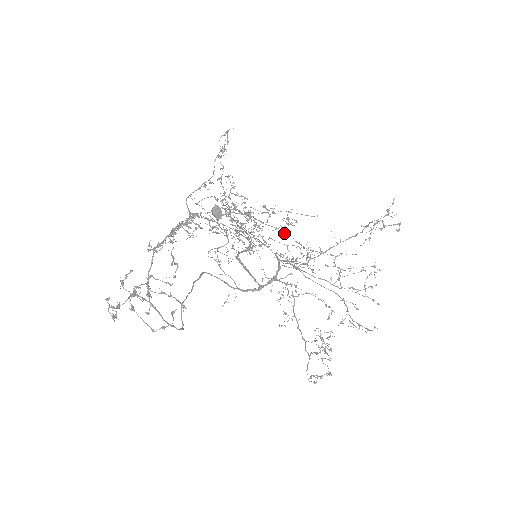
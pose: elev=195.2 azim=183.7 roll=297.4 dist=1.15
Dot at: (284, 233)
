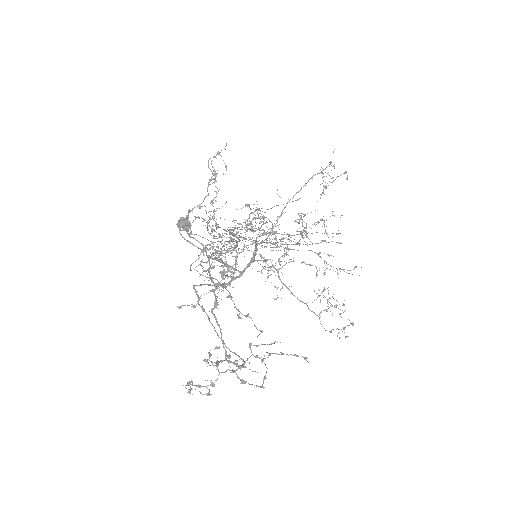
Dot at: (306, 235)
